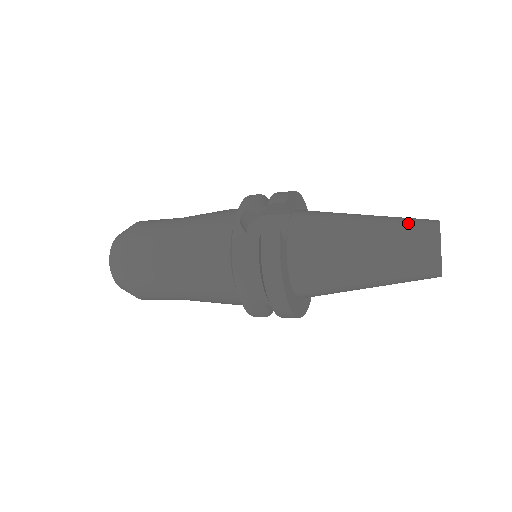
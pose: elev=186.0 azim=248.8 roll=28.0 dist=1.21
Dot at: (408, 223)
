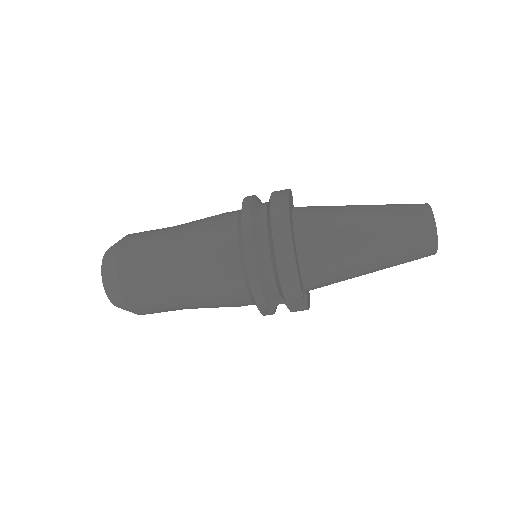
Dot at: occluded
